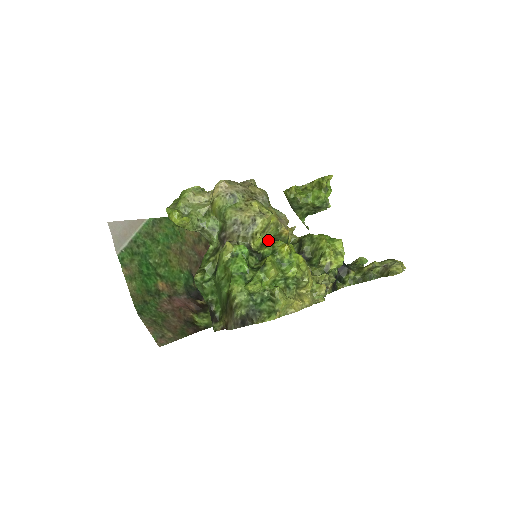
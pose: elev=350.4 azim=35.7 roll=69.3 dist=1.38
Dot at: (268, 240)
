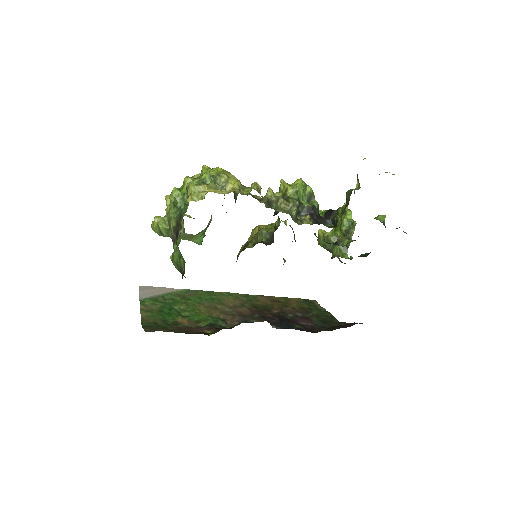
Dot at: occluded
